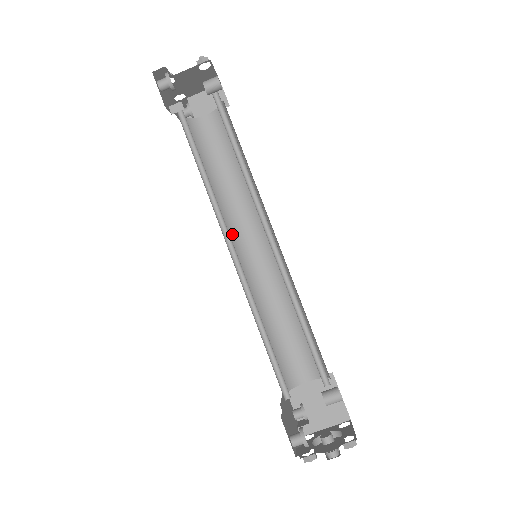
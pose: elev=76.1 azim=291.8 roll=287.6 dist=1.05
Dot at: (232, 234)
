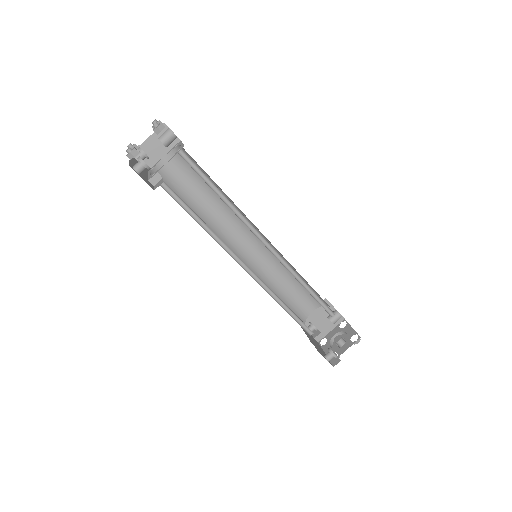
Dot at: (228, 244)
